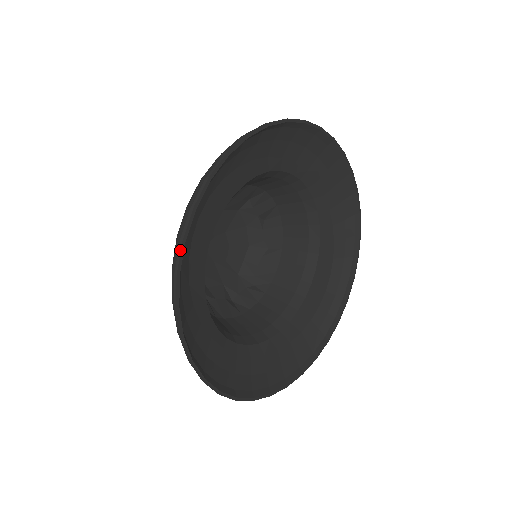
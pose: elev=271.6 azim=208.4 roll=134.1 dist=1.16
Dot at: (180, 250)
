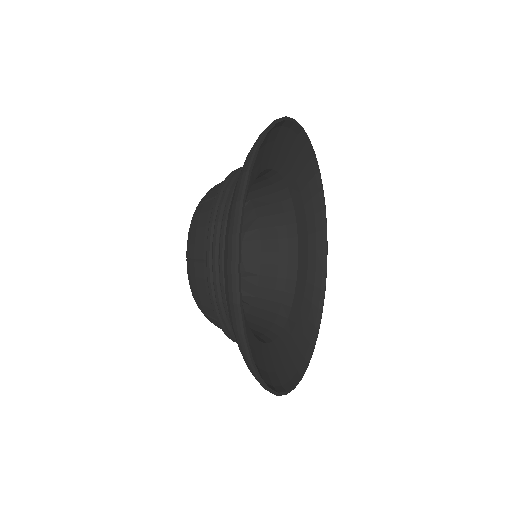
Dot at: (240, 313)
